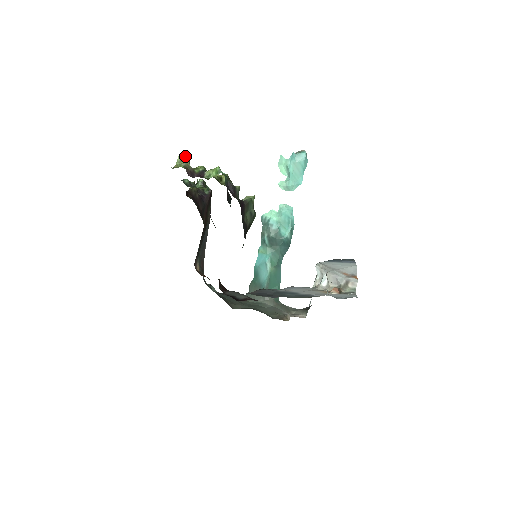
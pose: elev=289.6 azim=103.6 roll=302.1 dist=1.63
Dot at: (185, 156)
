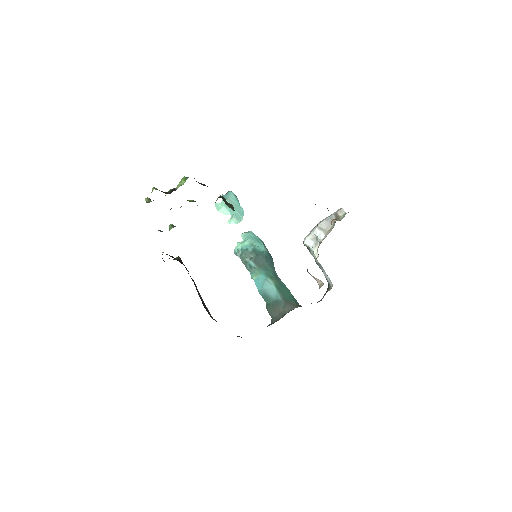
Dot at: (149, 199)
